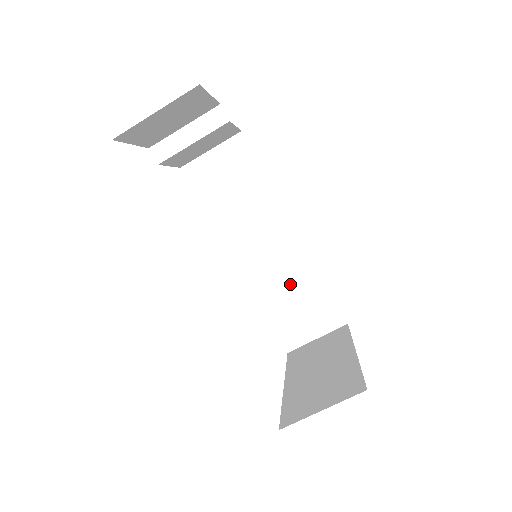
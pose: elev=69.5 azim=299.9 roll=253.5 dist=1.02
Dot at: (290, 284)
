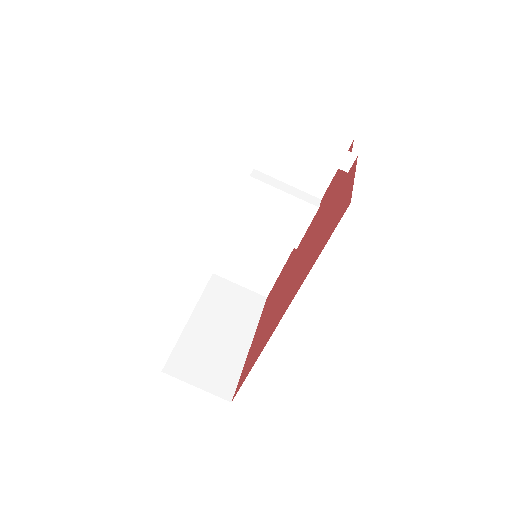
Dot at: (261, 247)
